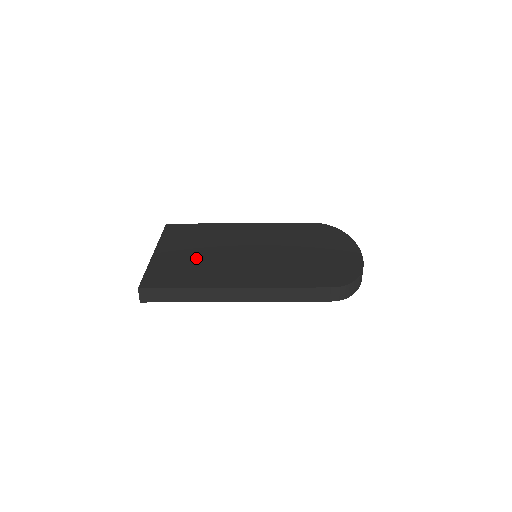
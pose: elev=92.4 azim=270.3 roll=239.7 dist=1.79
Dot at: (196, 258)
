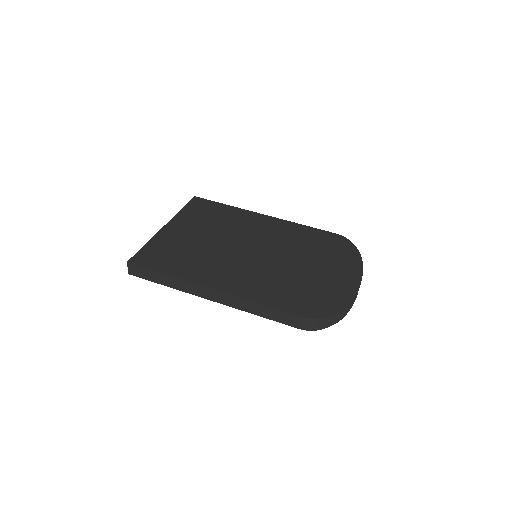
Dot at: (196, 243)
